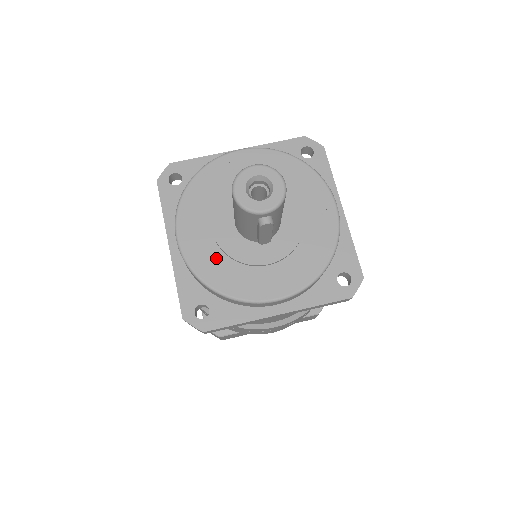
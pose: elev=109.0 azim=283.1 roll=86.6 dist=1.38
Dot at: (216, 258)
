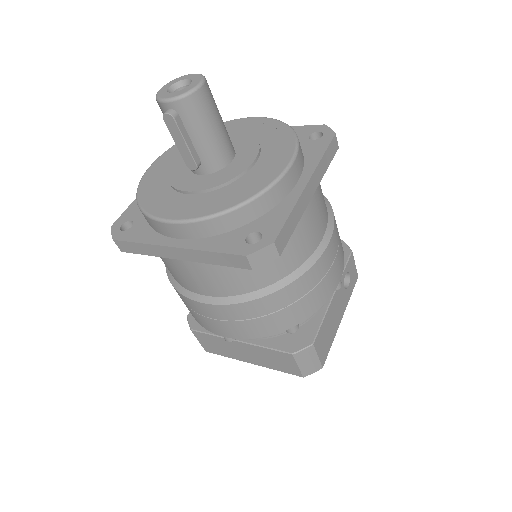
Dot at: (161, 181)
